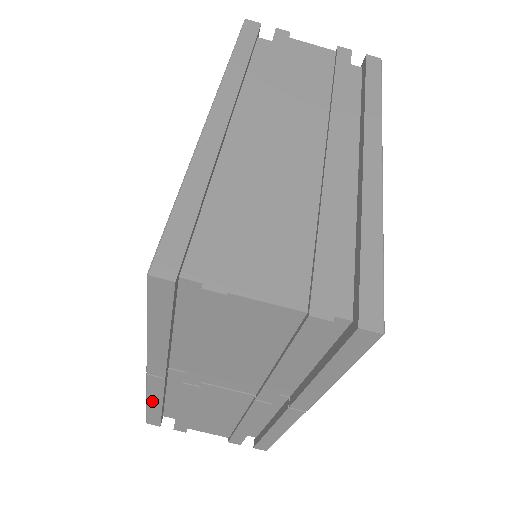
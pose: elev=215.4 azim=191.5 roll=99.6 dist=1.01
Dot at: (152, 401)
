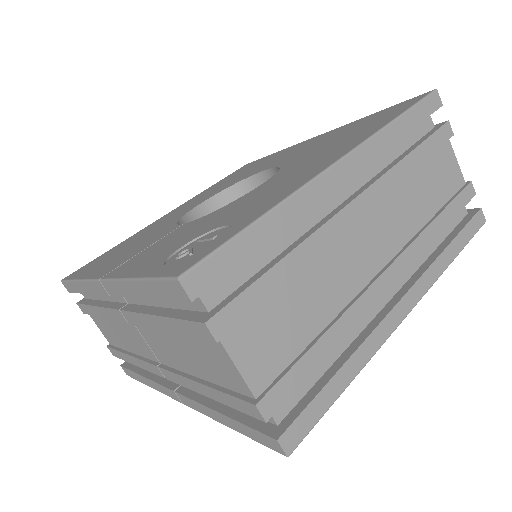
Dot at: (82, 285)
